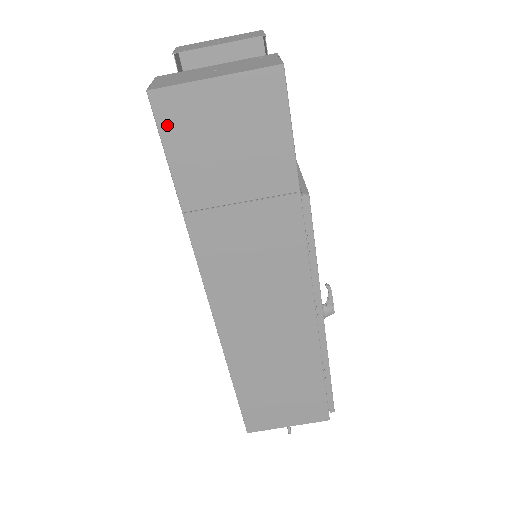
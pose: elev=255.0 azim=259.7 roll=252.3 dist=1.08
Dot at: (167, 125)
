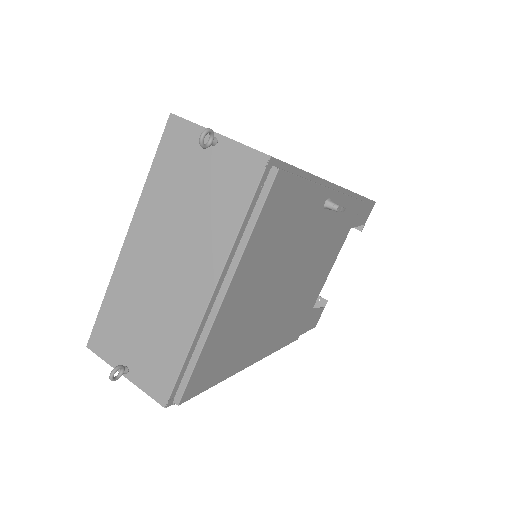
Dot at: occluded
